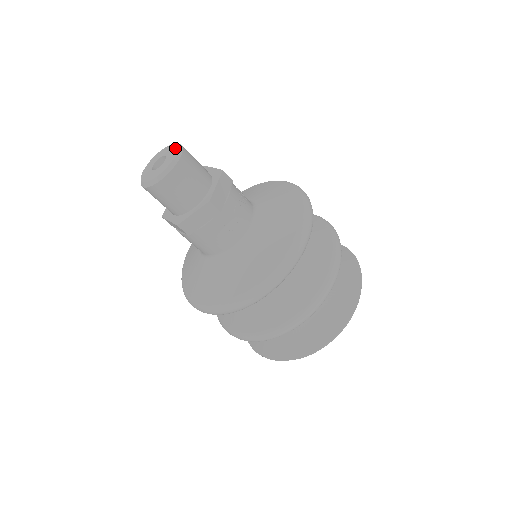
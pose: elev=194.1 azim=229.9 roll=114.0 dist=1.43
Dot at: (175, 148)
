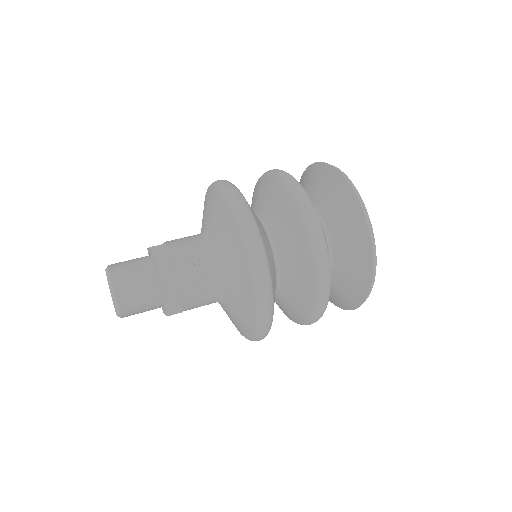
Dot at: (110, 292)
